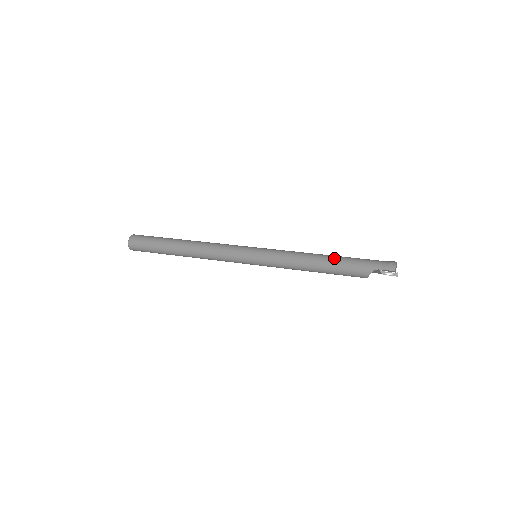
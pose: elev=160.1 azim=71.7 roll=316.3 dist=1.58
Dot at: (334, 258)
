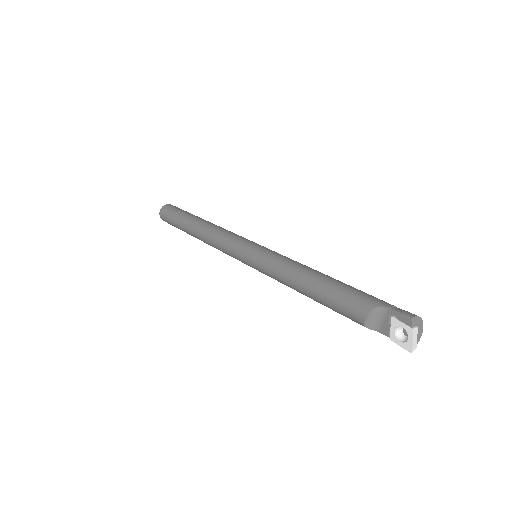
Dot at: occluded
